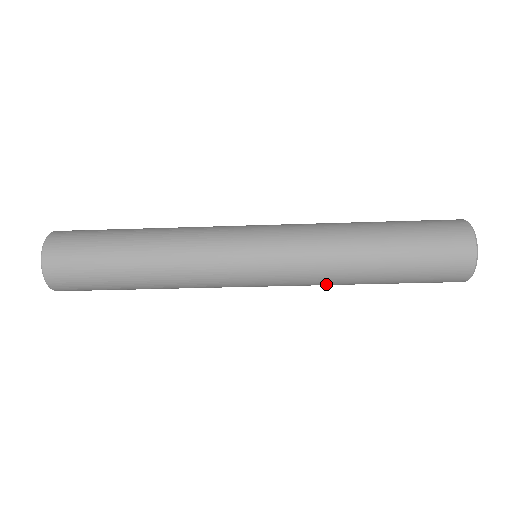
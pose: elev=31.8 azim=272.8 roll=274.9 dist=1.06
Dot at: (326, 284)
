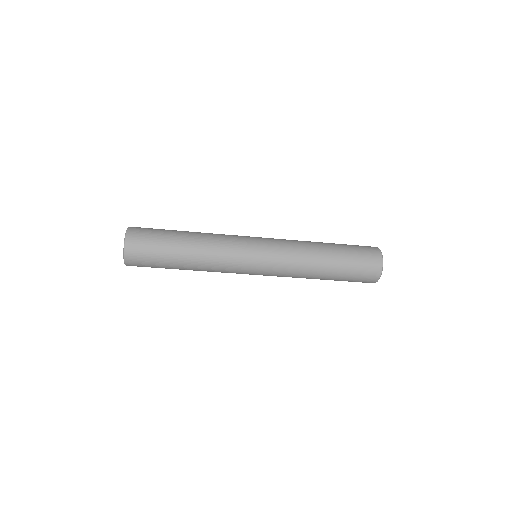
Dot at: (300, 268)
